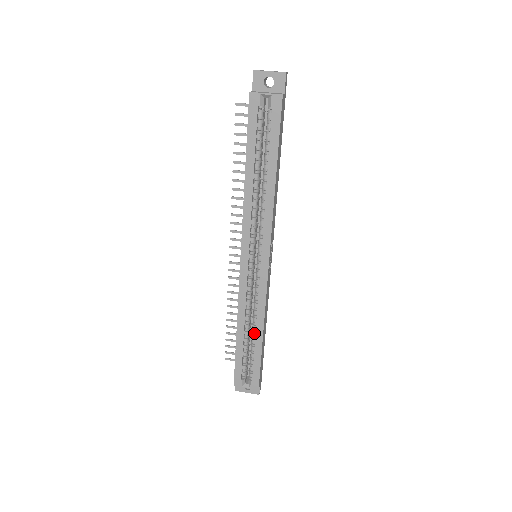
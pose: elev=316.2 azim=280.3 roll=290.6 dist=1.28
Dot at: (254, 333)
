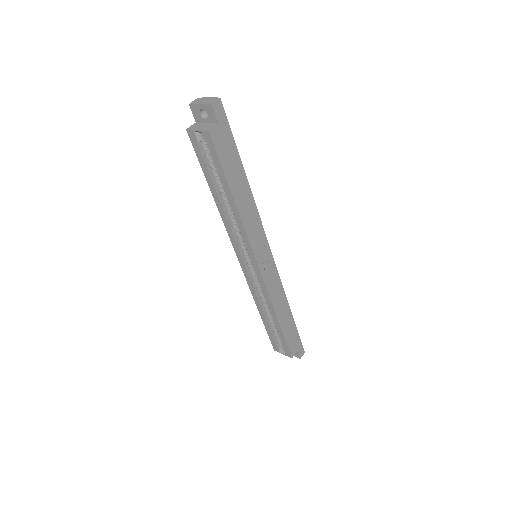
Dot at: (272, 317)
